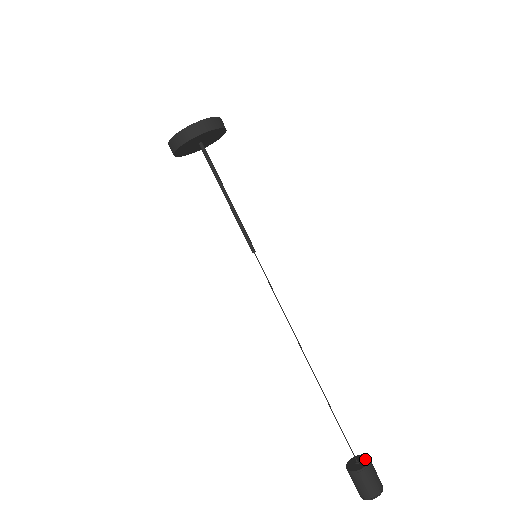
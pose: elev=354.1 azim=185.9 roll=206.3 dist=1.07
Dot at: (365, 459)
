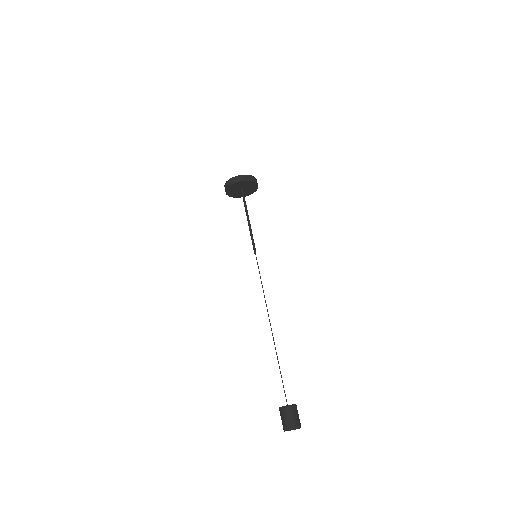
Dot at: occluded
